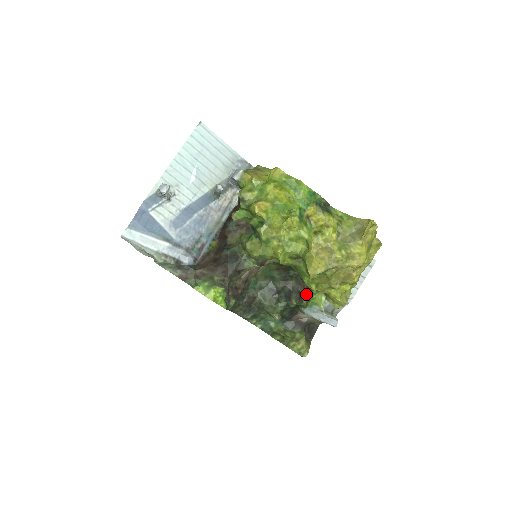
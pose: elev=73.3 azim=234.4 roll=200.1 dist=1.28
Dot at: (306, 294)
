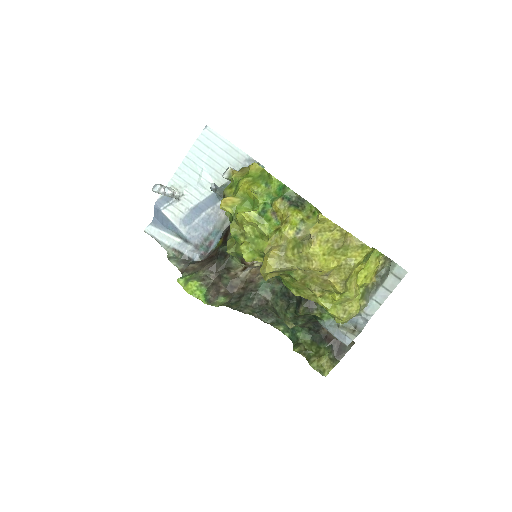
Dot at: occluded
